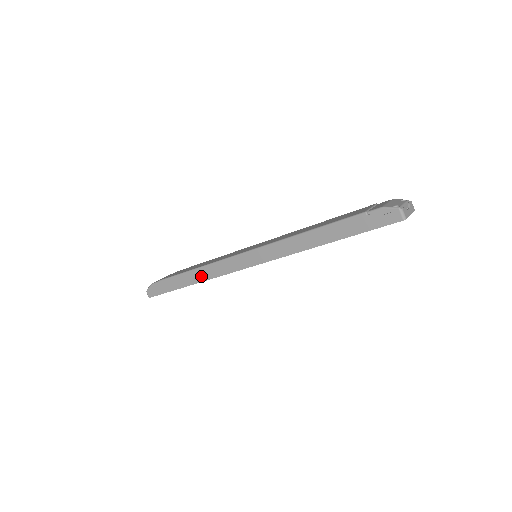
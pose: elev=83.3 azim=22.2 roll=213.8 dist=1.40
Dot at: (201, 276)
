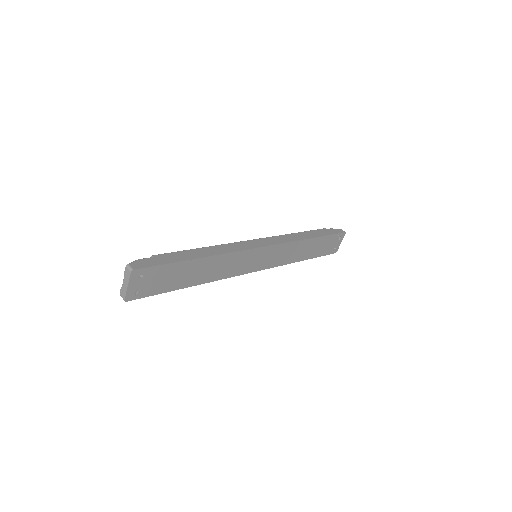
Dot at: (215, 251)
